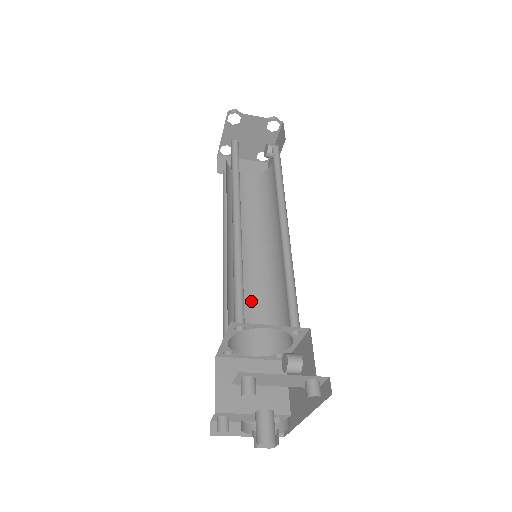
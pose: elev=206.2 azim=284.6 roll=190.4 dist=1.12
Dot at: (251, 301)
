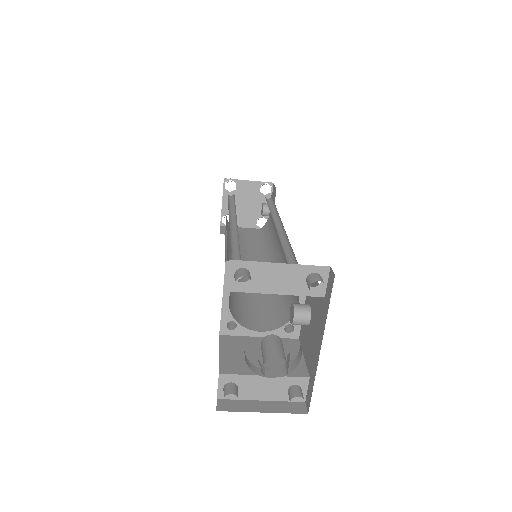
Dot at: (256, 298)
